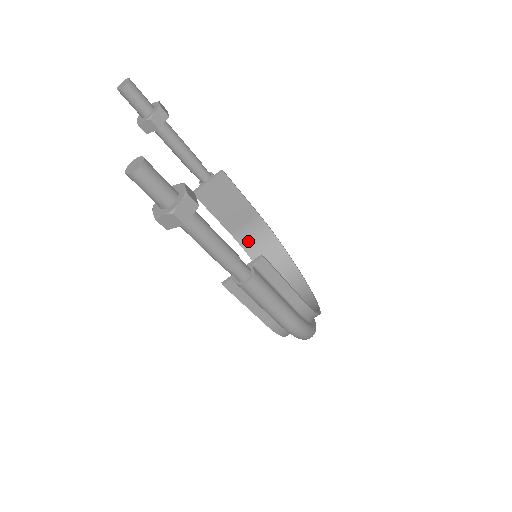
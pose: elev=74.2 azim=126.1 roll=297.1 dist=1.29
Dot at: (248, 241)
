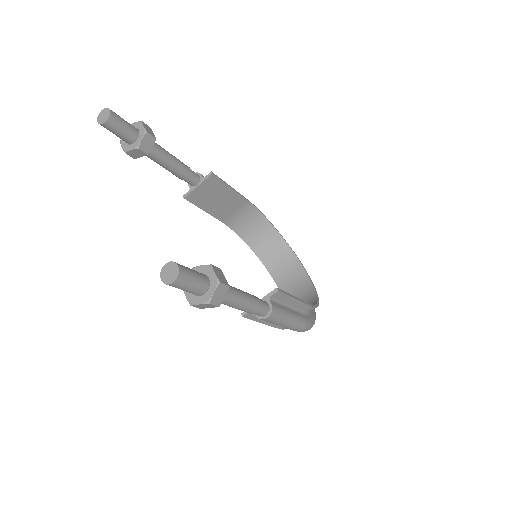
Dot at: (238, 224)
